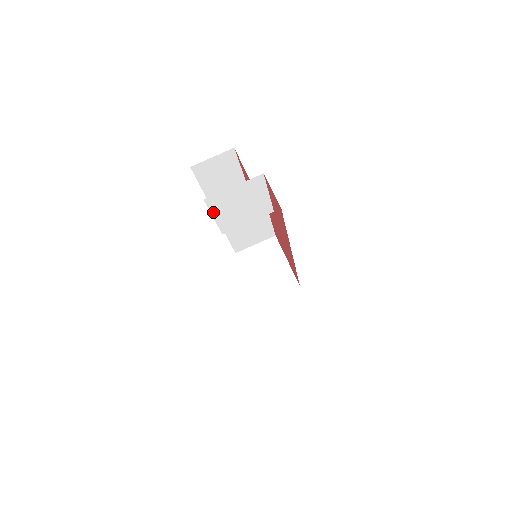
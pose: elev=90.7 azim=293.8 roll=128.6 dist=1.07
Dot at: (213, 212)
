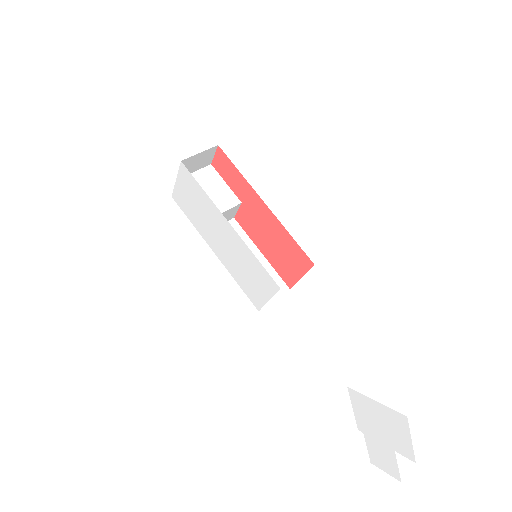
Dot at: (188, 194)
